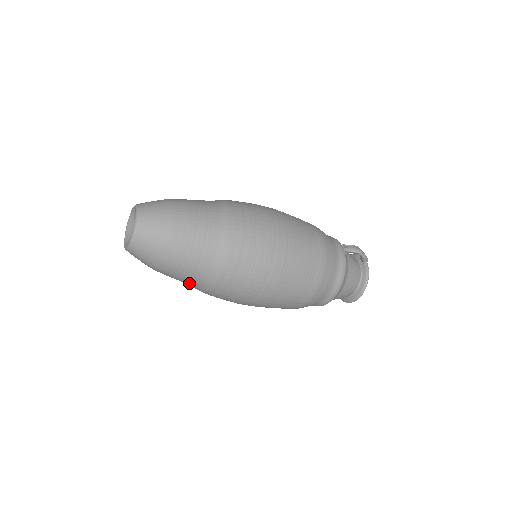
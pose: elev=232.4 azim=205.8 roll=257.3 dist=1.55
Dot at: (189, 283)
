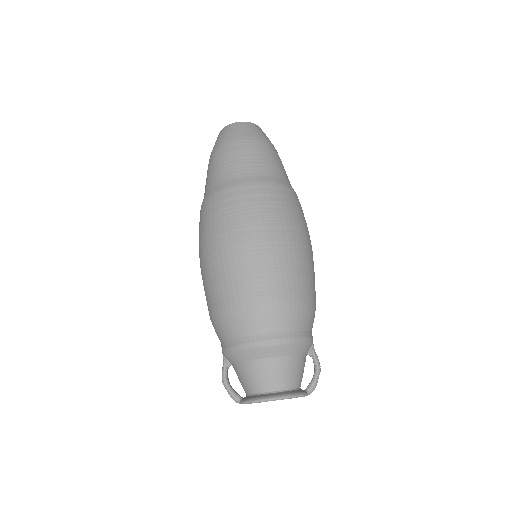
Dot at: (217, 178)
